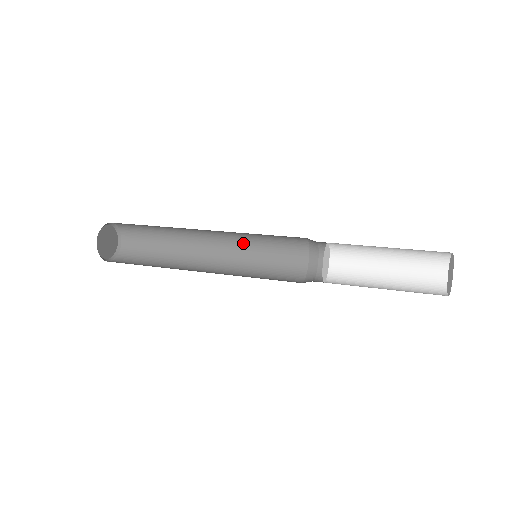
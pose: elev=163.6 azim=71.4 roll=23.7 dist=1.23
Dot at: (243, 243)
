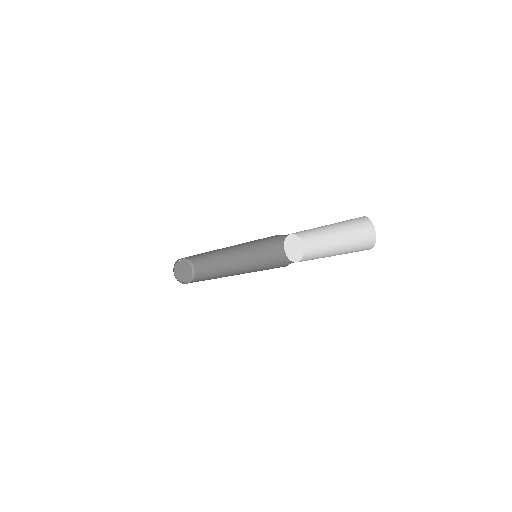
Dot at: (249, 245)
